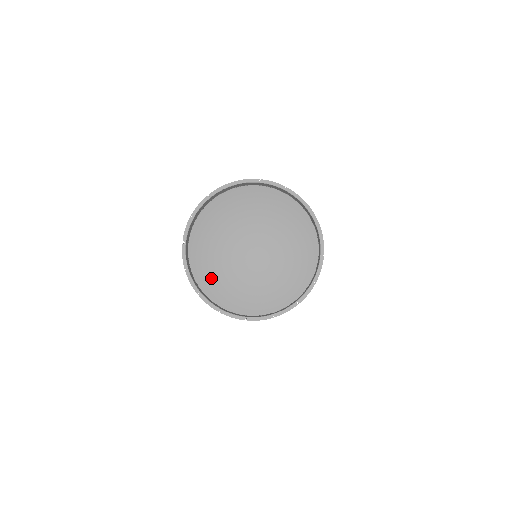
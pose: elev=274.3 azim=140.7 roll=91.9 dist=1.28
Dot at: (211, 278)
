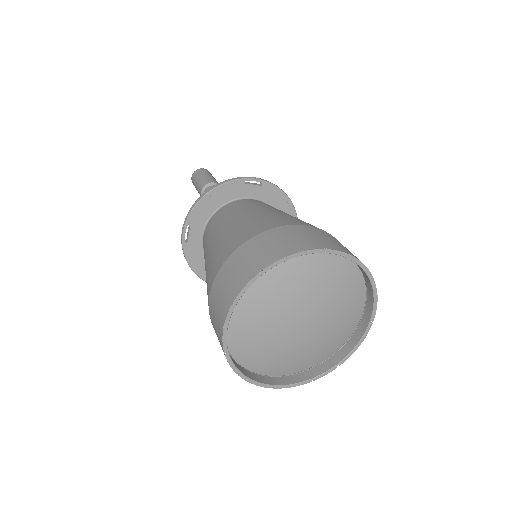
Dot at: (250, 352)
